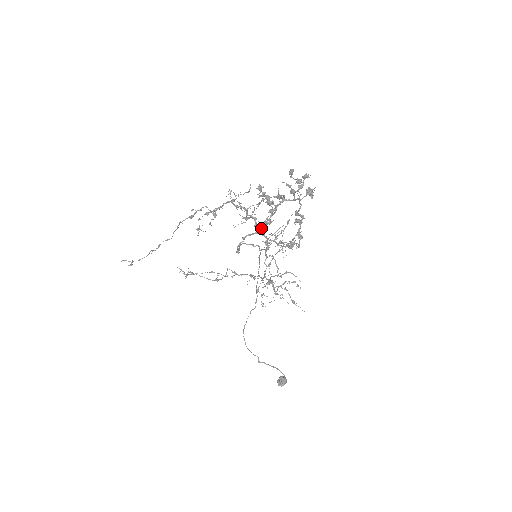
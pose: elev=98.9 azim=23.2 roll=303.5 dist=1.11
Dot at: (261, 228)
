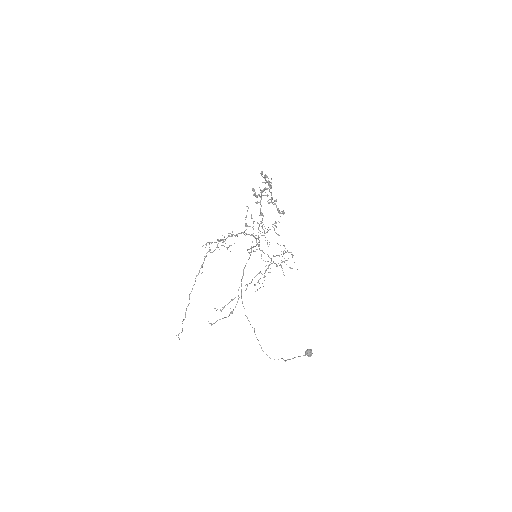
Dot at: occluded
